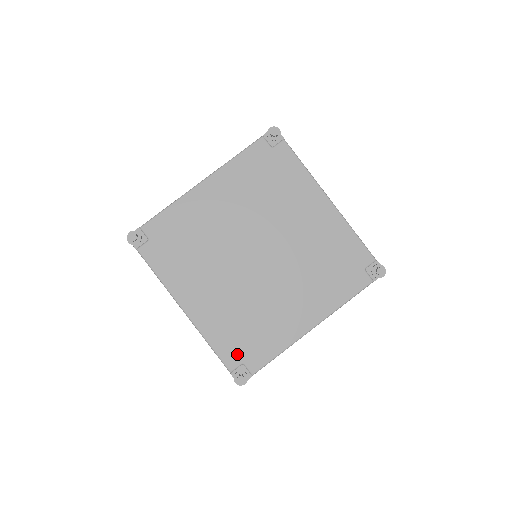
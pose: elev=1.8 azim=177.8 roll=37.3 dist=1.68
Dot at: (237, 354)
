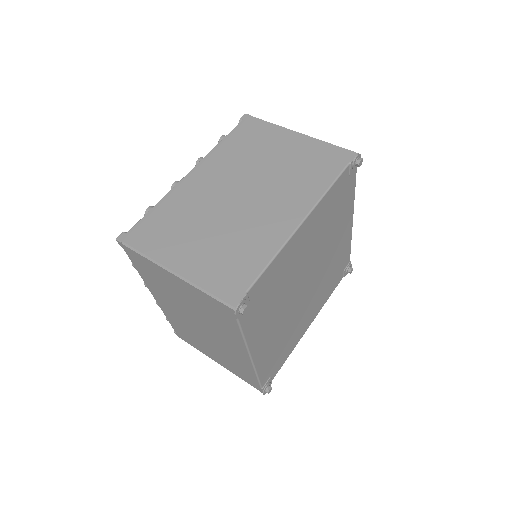
Dot at: (270, 372)
